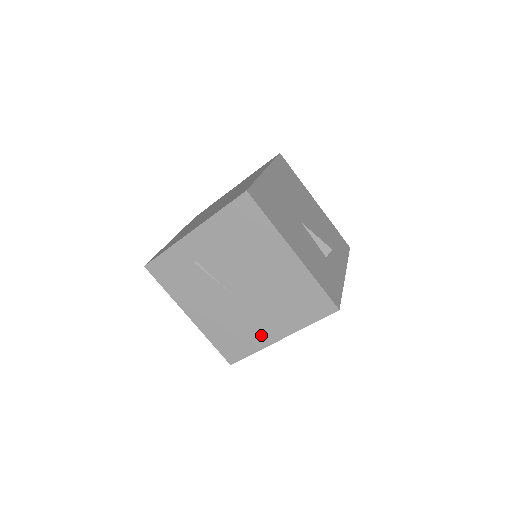
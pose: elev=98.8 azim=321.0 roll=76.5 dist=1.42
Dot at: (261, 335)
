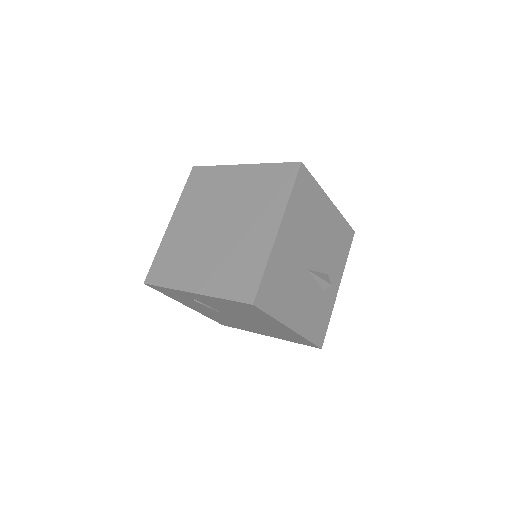
Dot at: (251, 330)
